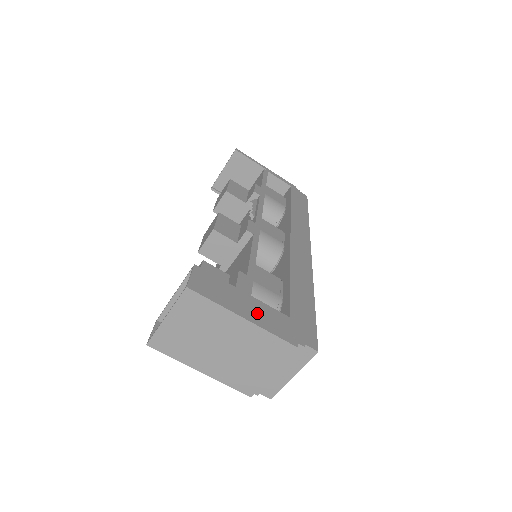
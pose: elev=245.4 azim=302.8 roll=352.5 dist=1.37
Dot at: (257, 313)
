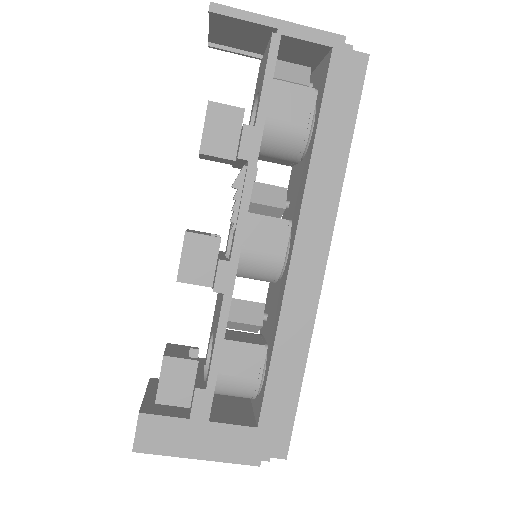
Dot at: (214, 444)
